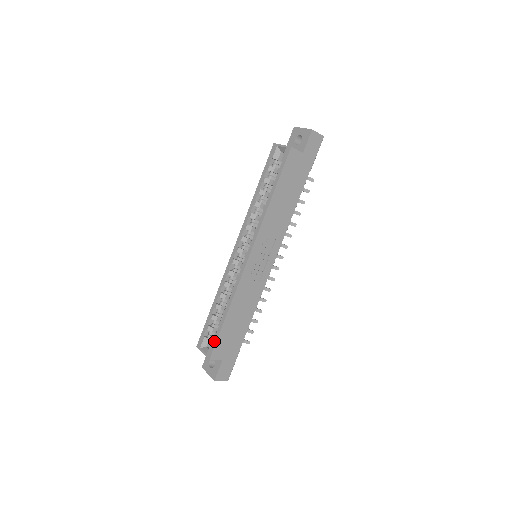
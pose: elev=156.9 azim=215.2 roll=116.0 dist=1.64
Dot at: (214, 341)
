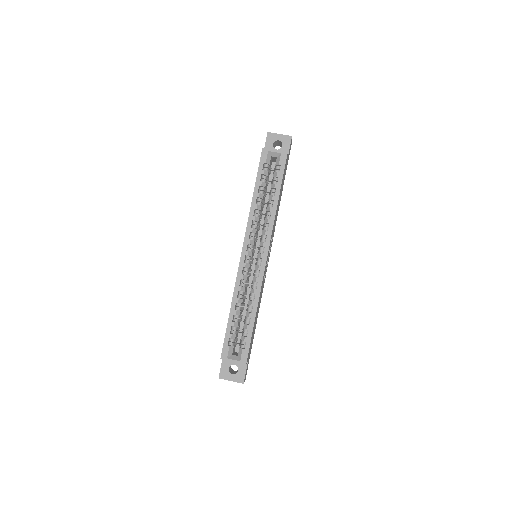
Dot at: (247, 345)
